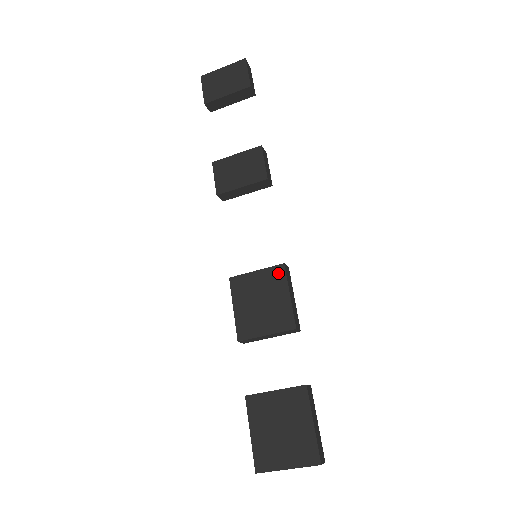
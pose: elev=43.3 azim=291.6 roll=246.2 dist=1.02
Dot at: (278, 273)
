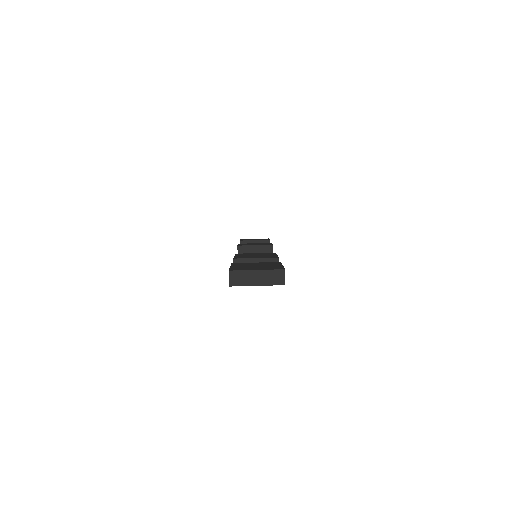
Dot at: (271, 253)
